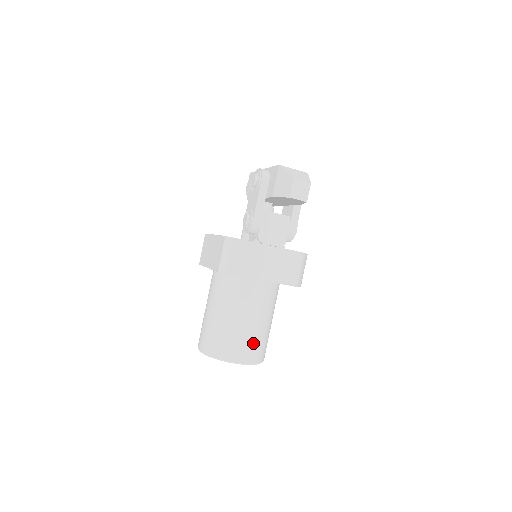
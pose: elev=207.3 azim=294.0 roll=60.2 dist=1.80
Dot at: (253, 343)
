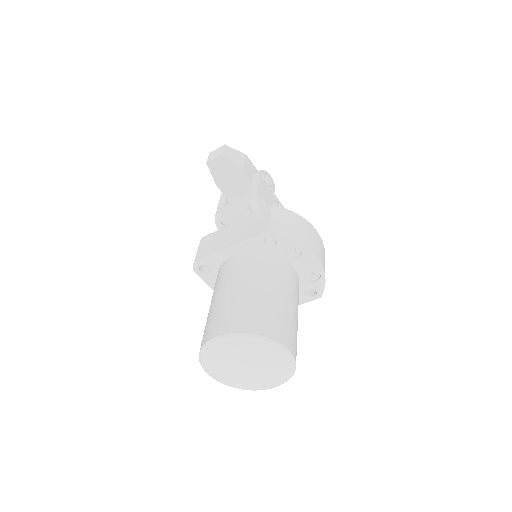
Dot at: (233, 310)
